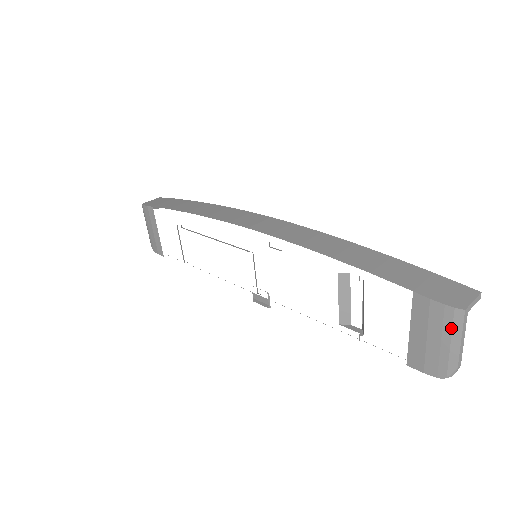
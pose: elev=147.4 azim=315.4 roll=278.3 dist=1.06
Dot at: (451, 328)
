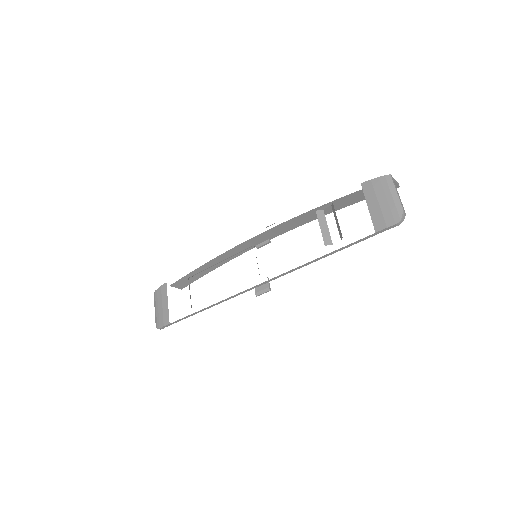
Dot at: (388, 187)
